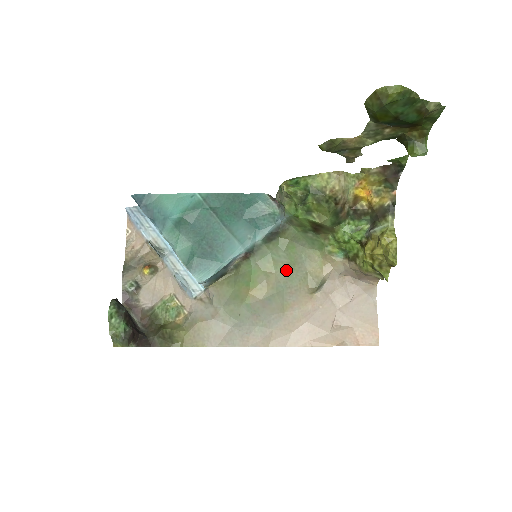
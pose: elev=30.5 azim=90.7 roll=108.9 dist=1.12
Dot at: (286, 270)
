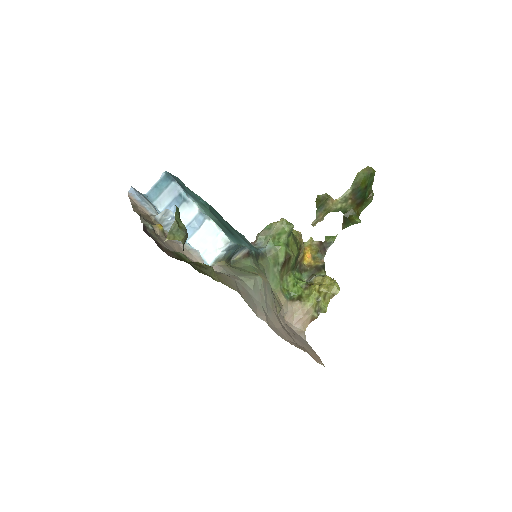
Dot at: occluded
